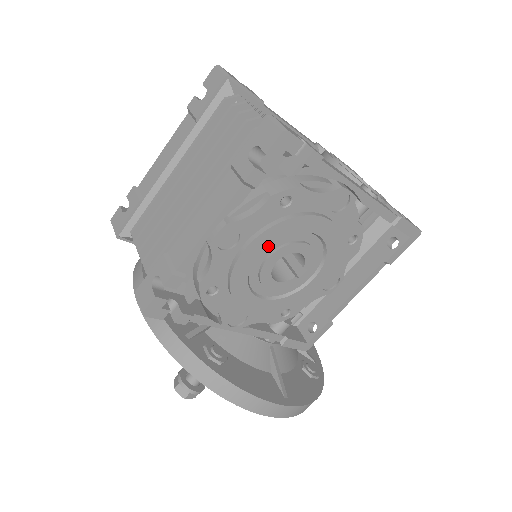
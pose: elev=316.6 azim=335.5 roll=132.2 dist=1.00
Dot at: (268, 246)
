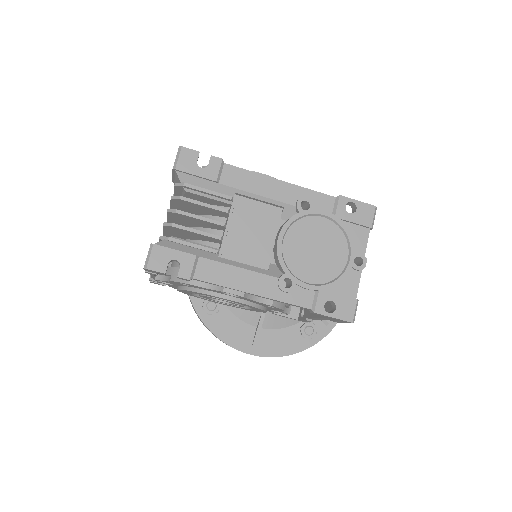
Dot at: occluded
